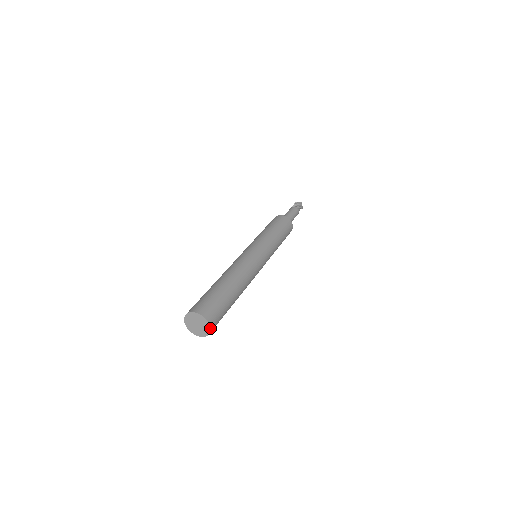
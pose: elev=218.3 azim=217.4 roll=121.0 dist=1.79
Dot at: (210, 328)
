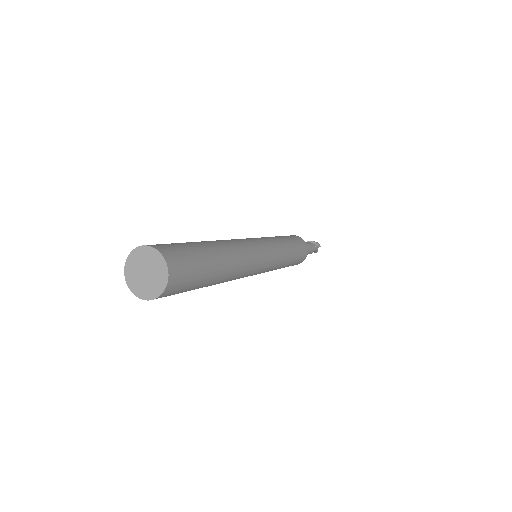
Dot at: (163, 291)
